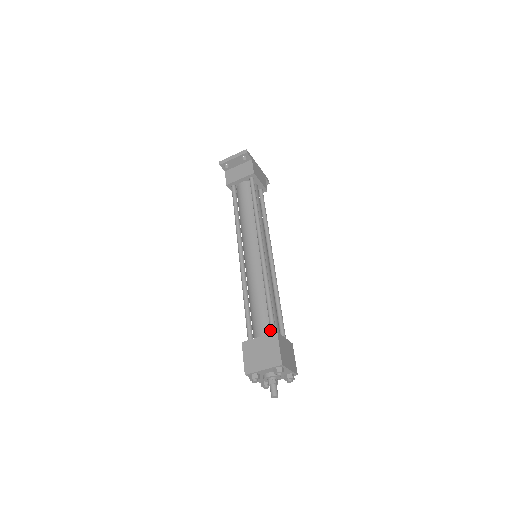
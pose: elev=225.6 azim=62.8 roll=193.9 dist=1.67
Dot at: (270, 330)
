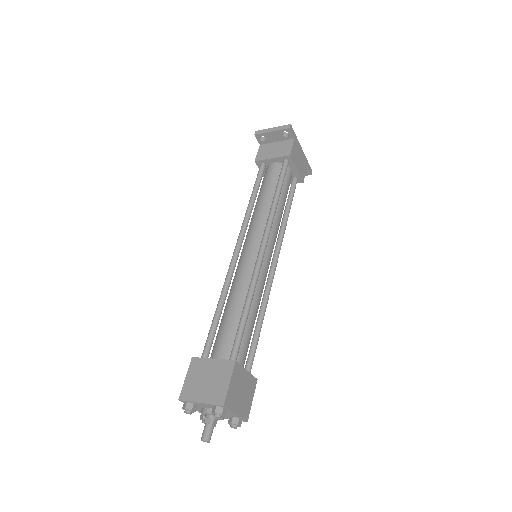
Dot at: (230, 354)
